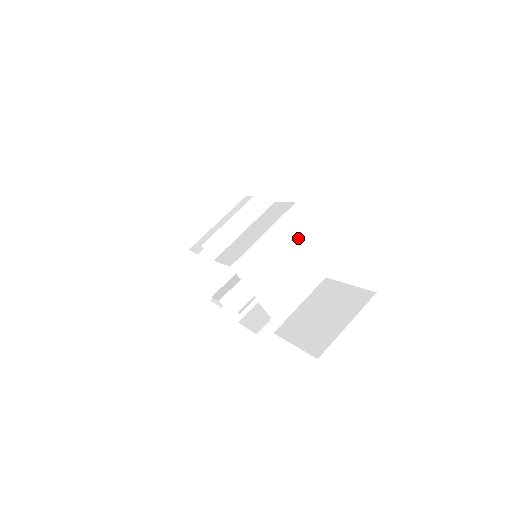
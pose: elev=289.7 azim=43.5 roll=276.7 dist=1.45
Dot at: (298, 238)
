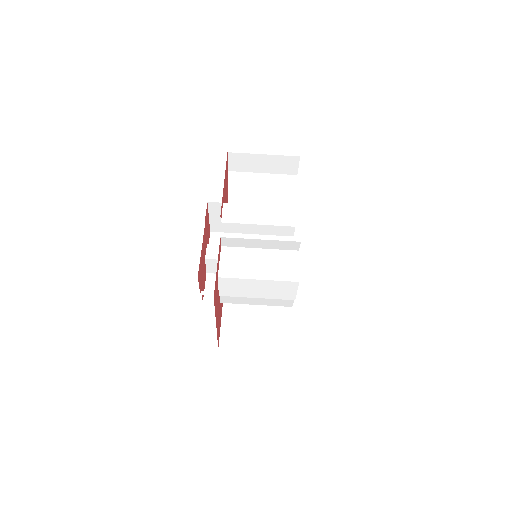
Dot at: (279, 294)
